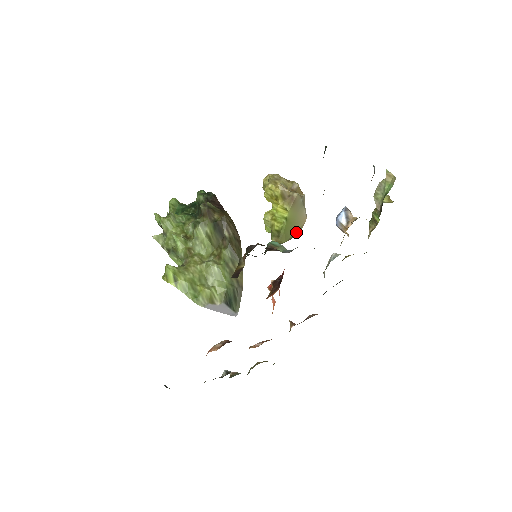
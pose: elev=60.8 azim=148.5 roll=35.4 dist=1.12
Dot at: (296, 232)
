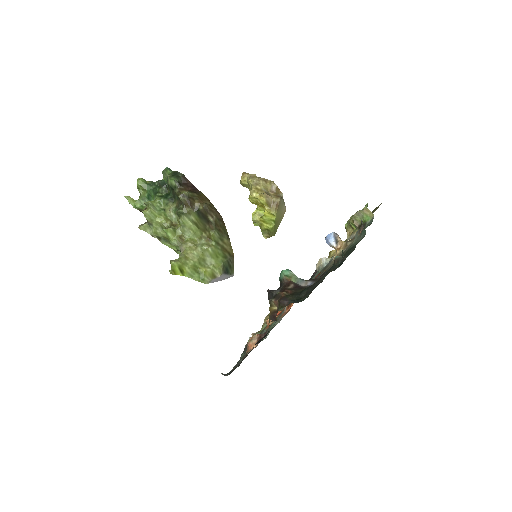
Dot at: occluded
